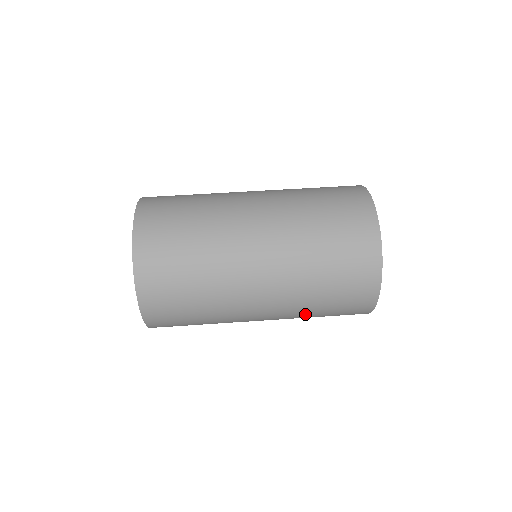
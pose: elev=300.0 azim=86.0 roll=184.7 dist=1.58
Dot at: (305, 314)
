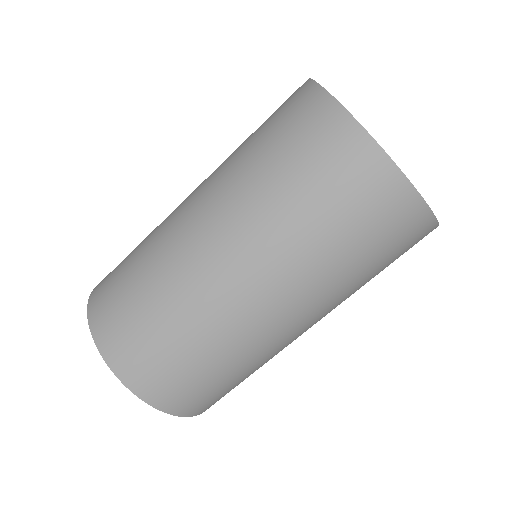
Dot at: occluded
